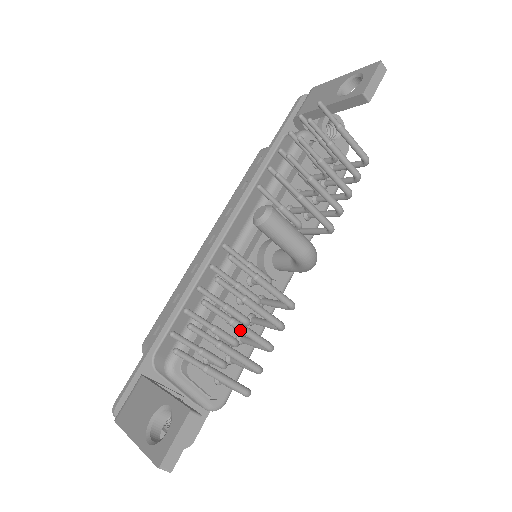
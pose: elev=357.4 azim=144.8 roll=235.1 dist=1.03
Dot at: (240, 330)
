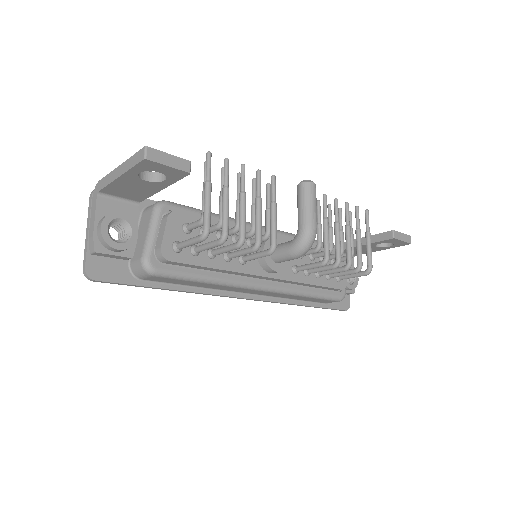
Dot at: (242, 203)
